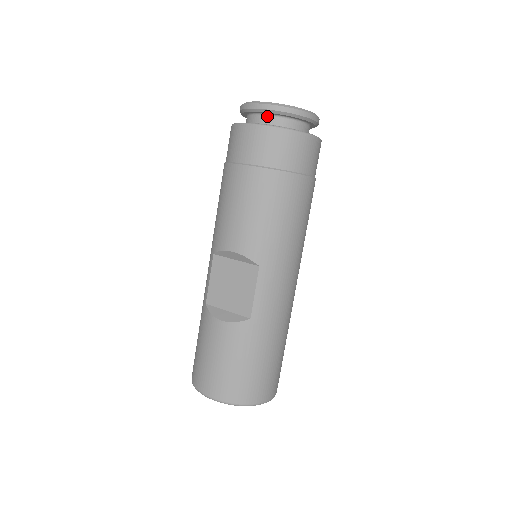
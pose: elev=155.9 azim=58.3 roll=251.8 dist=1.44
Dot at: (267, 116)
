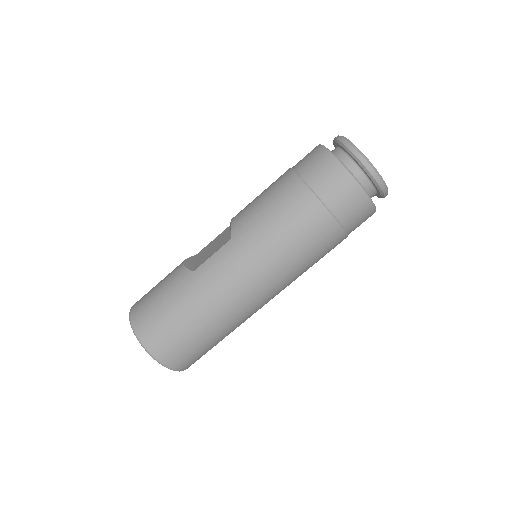
Dot at: (338, 148)
